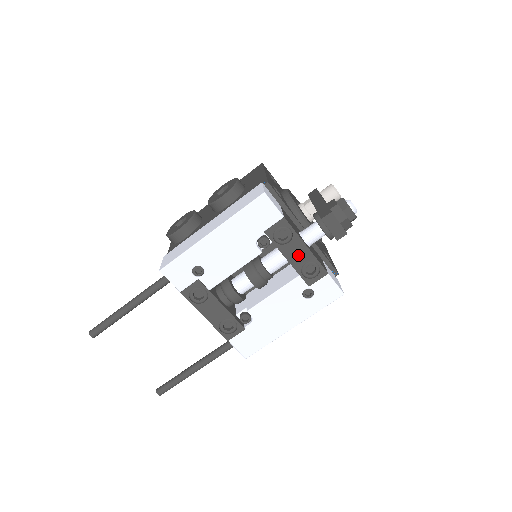
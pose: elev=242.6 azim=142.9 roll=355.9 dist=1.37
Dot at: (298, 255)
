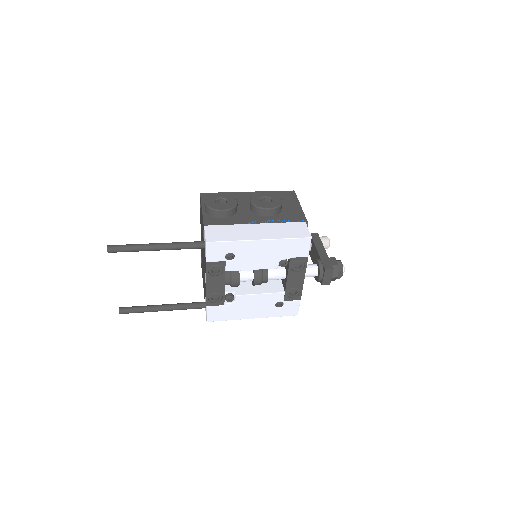
Dot at: (295, 281)
